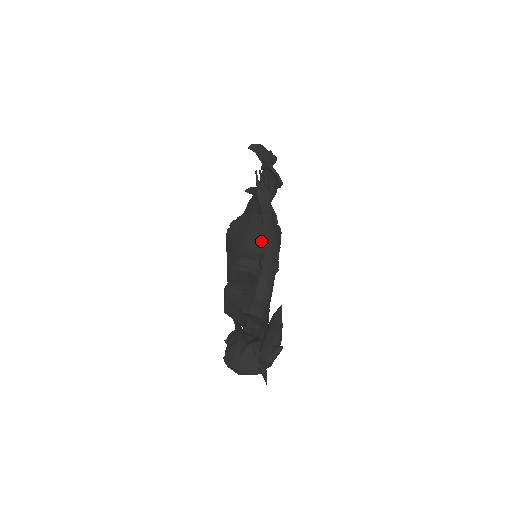
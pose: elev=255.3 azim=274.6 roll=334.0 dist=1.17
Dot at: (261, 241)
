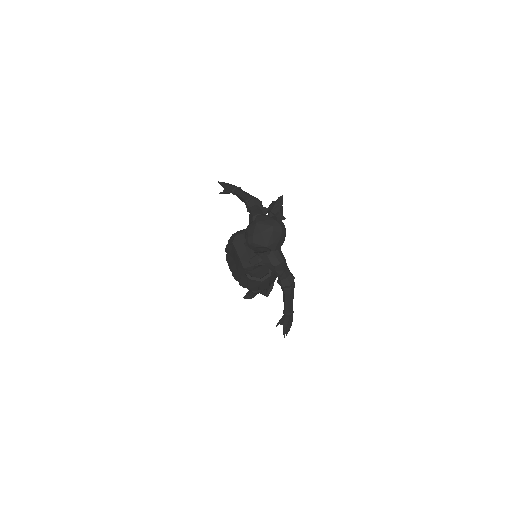
Dot at: occluded
